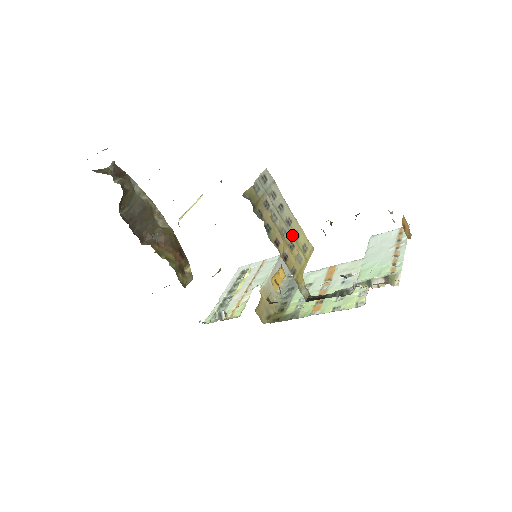
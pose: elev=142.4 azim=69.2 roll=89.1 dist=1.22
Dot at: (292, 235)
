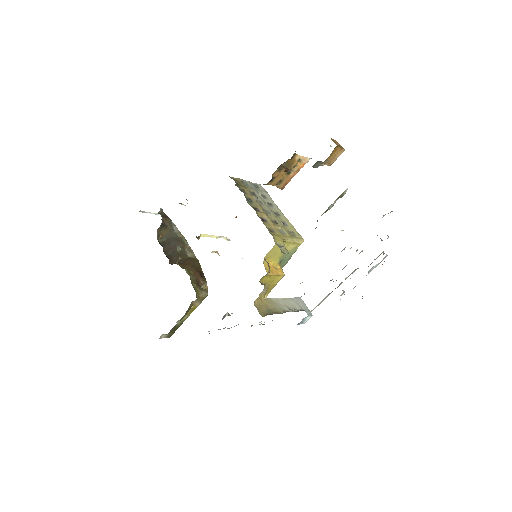
Dot at: (277, 219)
